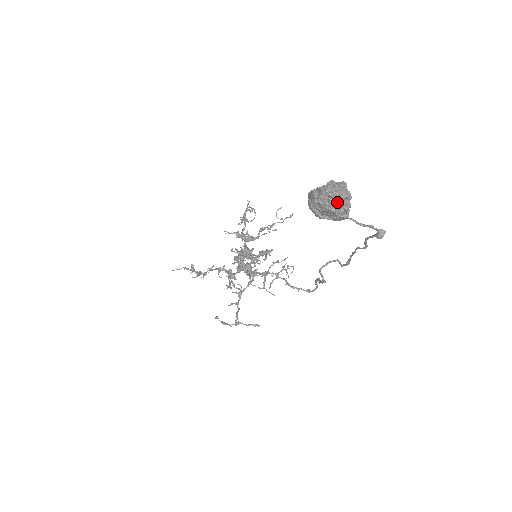
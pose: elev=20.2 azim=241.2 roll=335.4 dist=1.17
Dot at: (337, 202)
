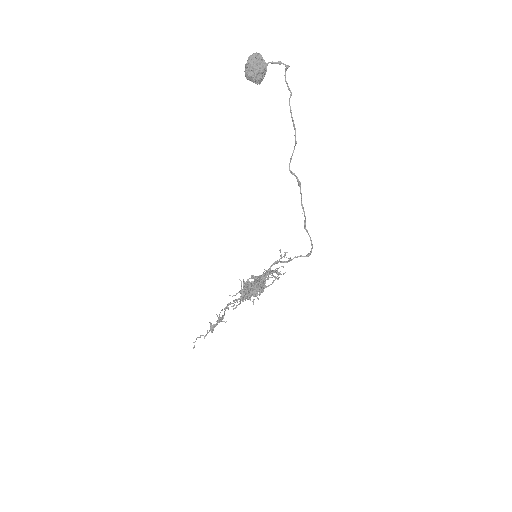
Dot at: (256, 55)
